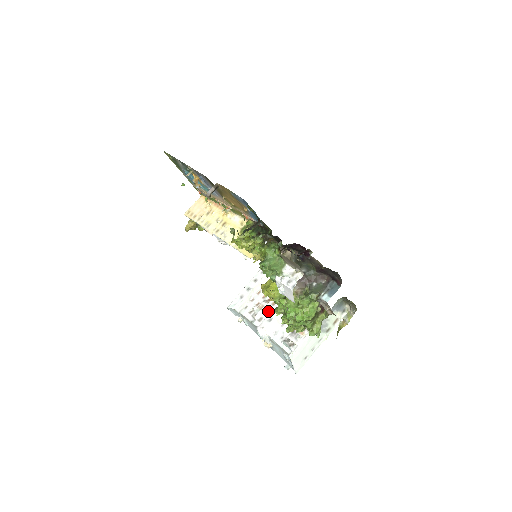
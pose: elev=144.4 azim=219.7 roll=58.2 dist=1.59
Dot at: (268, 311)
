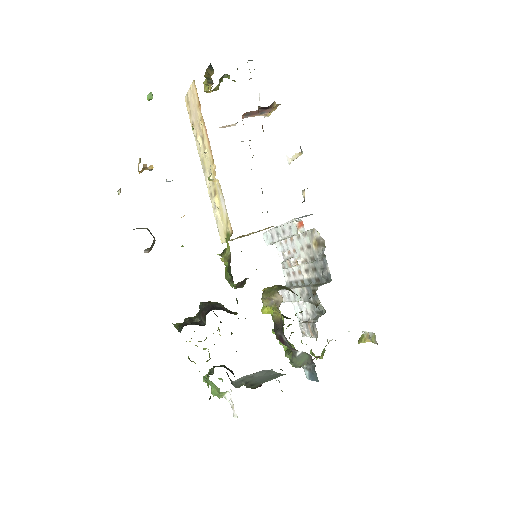
Dot at: (294, 275)
